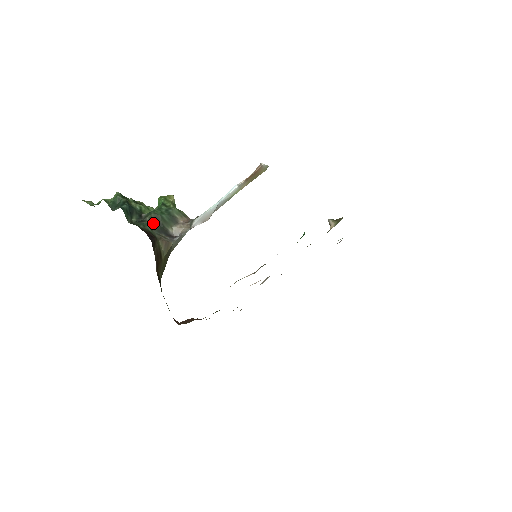
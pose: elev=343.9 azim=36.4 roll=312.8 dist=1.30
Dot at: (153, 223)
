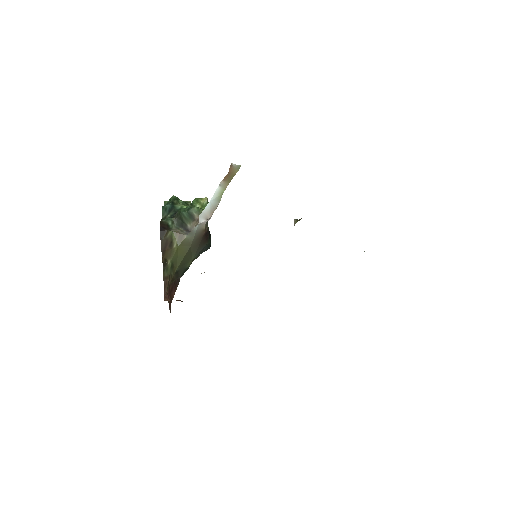
Dot at: (177, 219)
